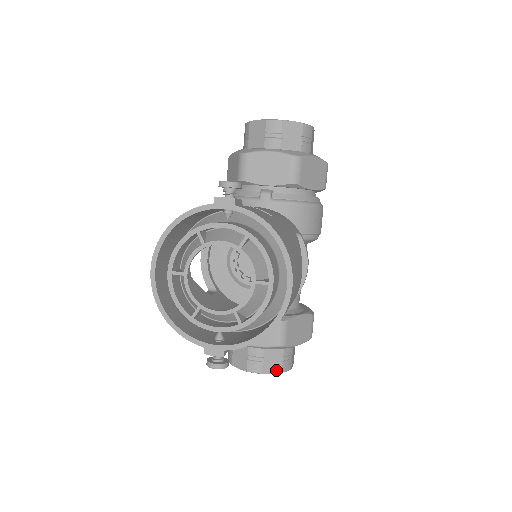
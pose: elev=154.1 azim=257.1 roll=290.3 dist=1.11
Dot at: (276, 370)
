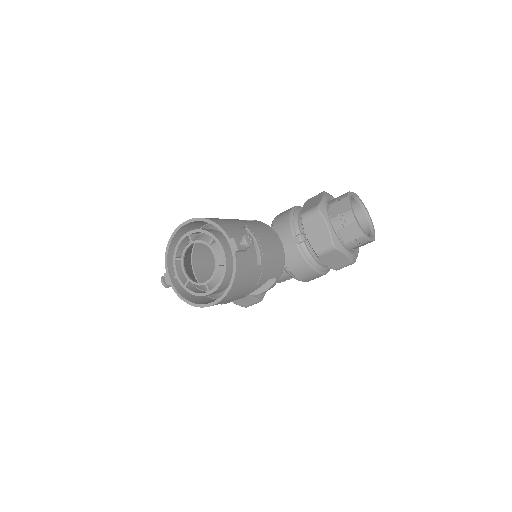
Dot at: occluded
